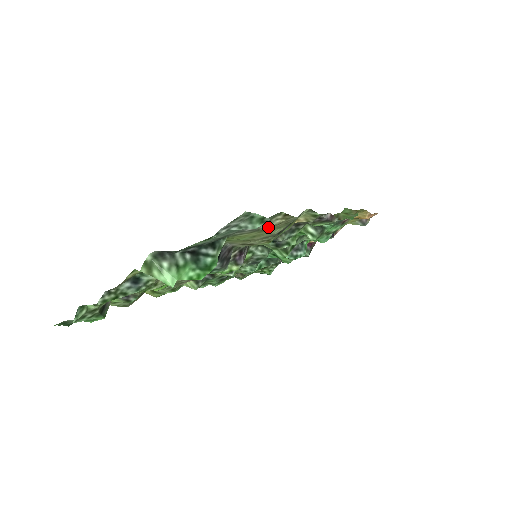
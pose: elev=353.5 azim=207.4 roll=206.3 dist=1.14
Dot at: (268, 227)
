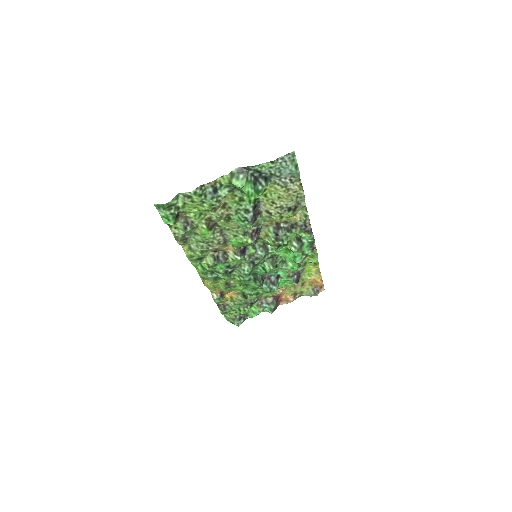
Dot at: (290, 189)
